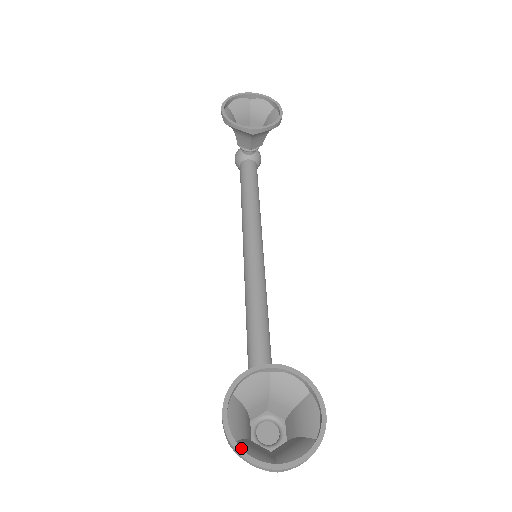
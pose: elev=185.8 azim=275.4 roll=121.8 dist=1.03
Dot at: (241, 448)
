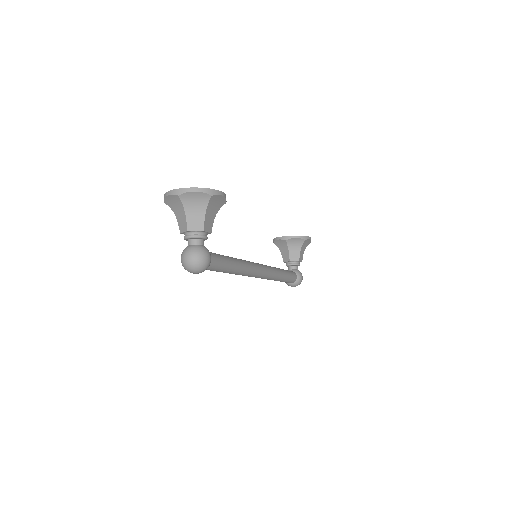
Dot at: (168, 200)
